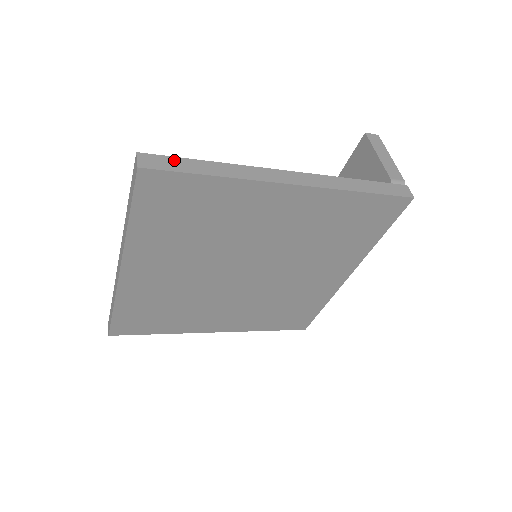
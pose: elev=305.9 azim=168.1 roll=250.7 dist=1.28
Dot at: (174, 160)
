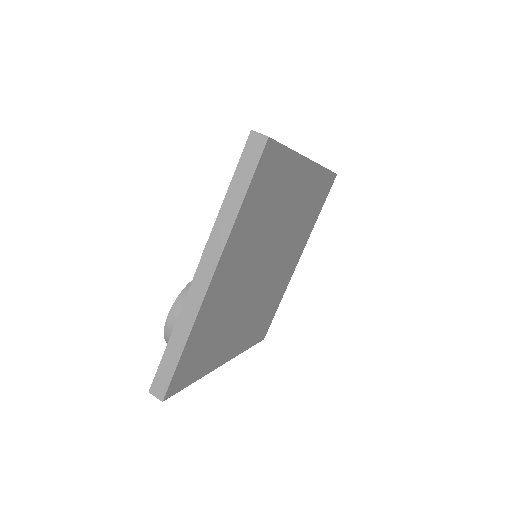
Dot at: occluded
